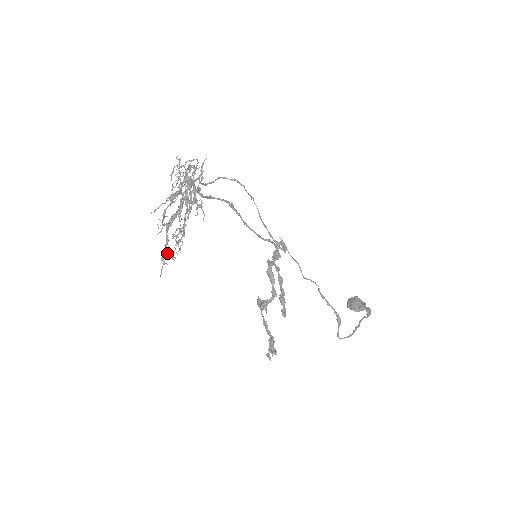
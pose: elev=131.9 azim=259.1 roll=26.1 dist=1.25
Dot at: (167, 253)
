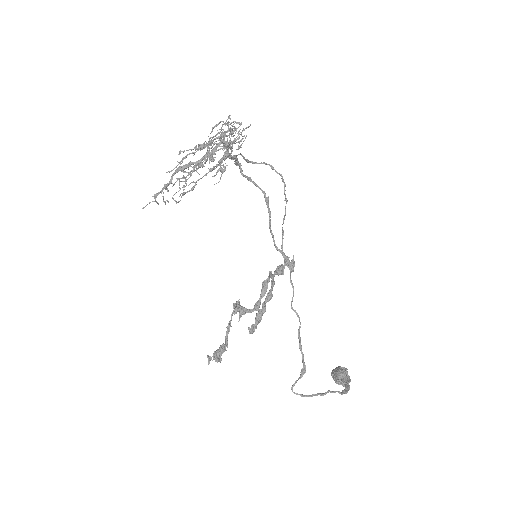
Dot at: (160, 191)
